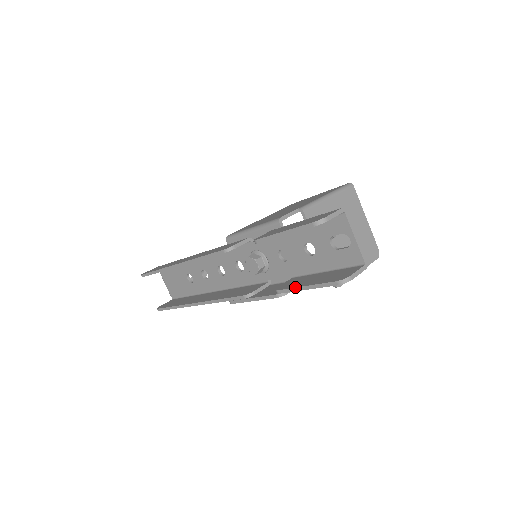
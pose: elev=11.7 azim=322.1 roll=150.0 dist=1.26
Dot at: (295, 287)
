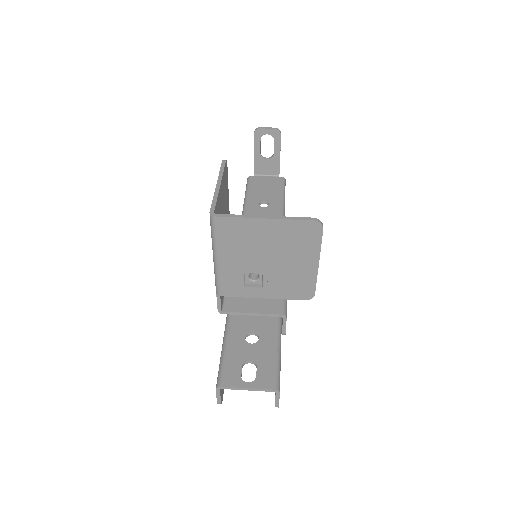
Dot at: occluded
